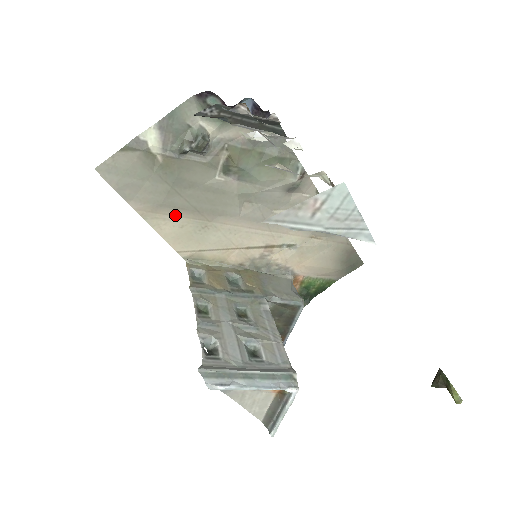
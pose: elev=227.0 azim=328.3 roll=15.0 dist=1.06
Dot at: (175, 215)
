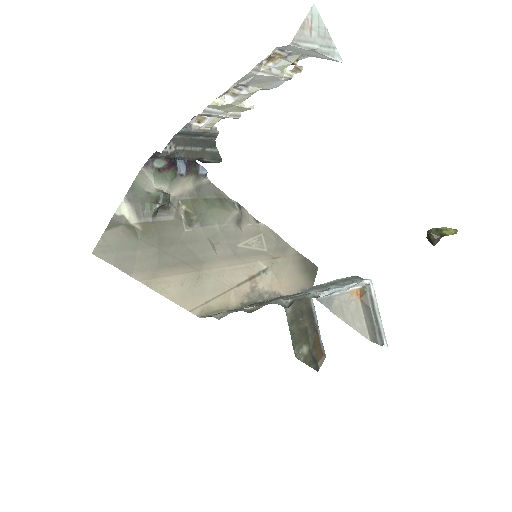
Dot at: (172, 275)
